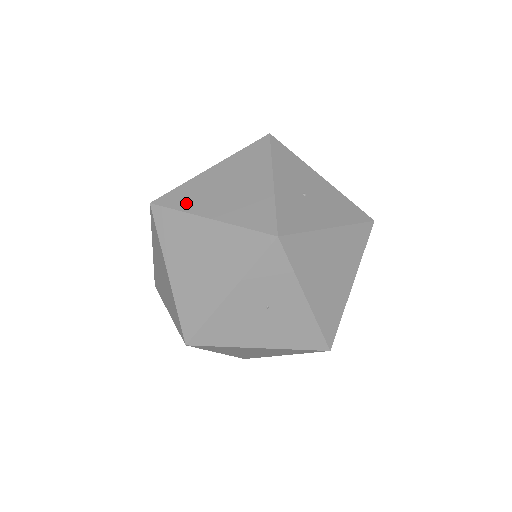
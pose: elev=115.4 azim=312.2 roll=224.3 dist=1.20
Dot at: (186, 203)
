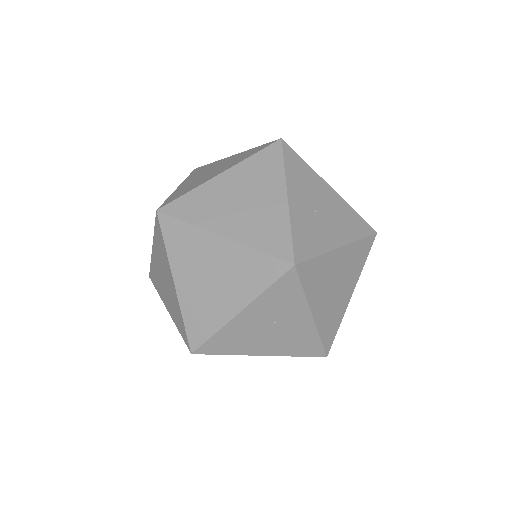
Dot at: (196, 215)
